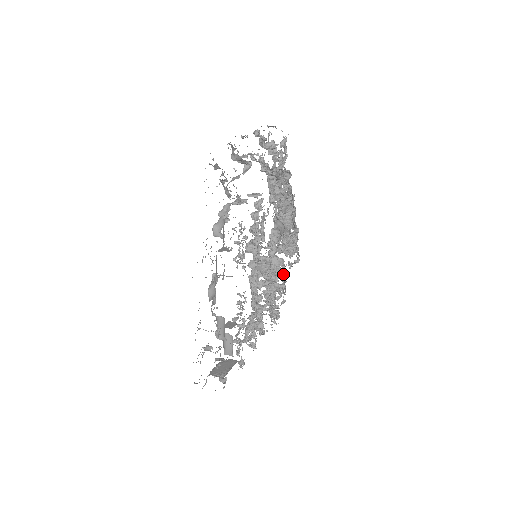
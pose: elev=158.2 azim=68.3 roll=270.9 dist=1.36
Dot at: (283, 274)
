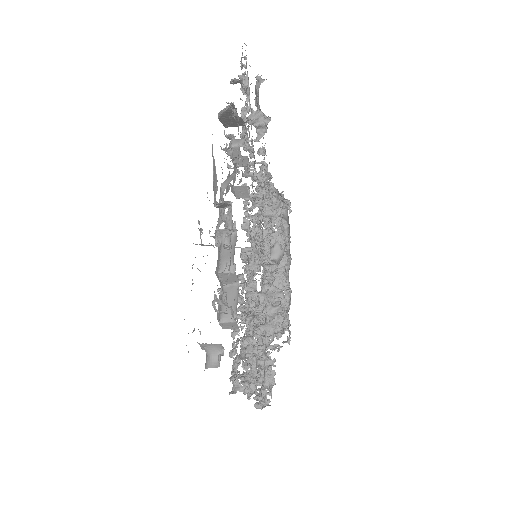
Dot at: occluded
